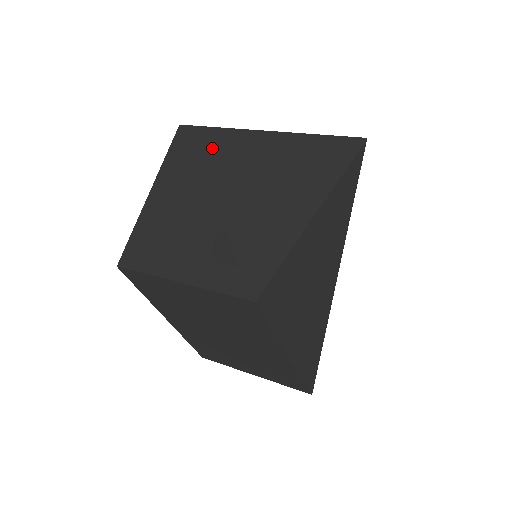
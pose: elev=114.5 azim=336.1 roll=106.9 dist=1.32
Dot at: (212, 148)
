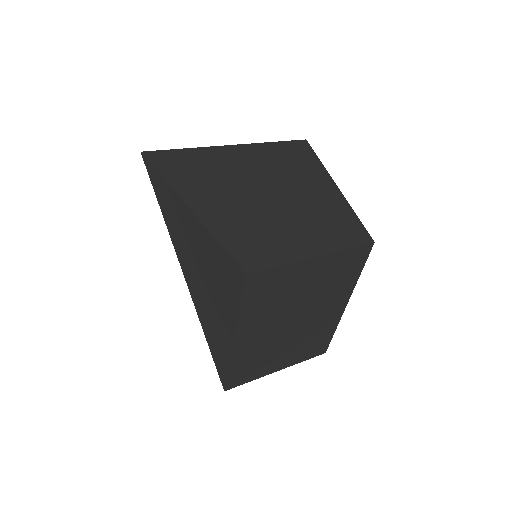
Dot at: (205, 164)
